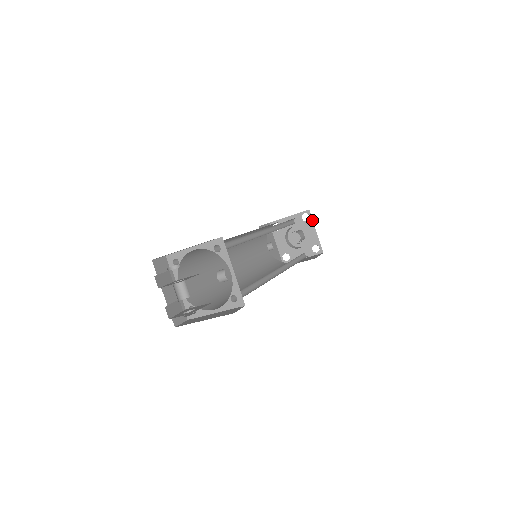
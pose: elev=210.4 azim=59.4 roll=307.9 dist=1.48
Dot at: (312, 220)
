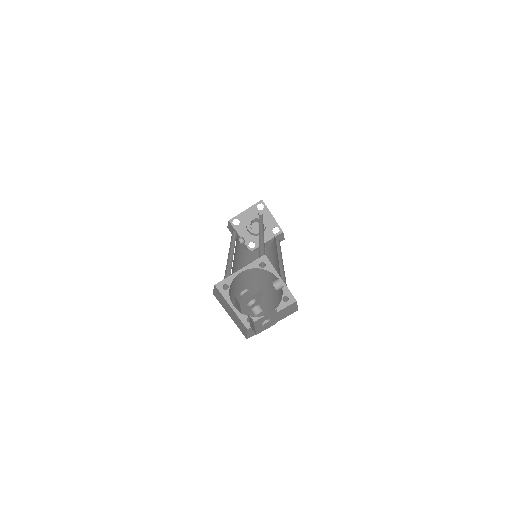
Dot at: (267, 208)
